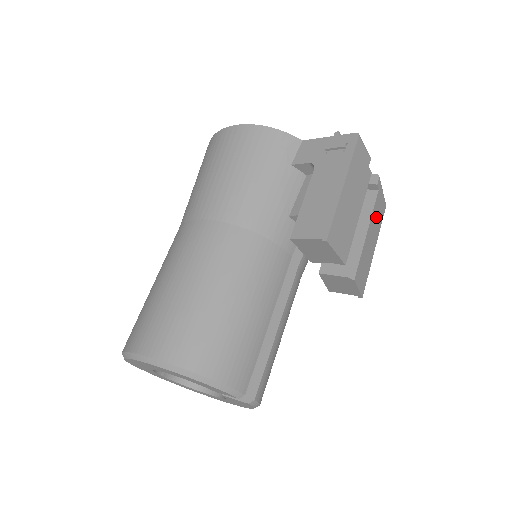
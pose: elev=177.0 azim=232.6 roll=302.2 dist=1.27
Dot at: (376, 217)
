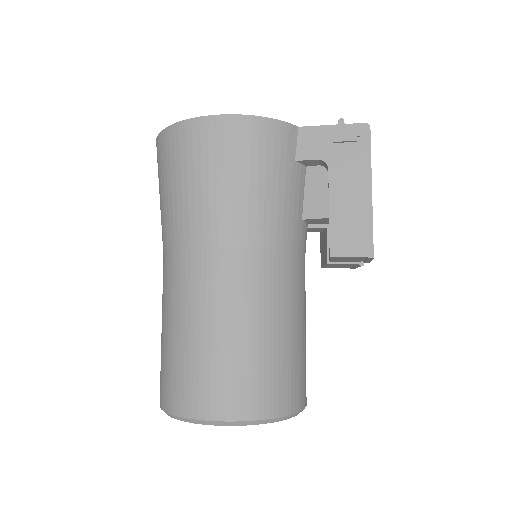
Dot at: occluded
